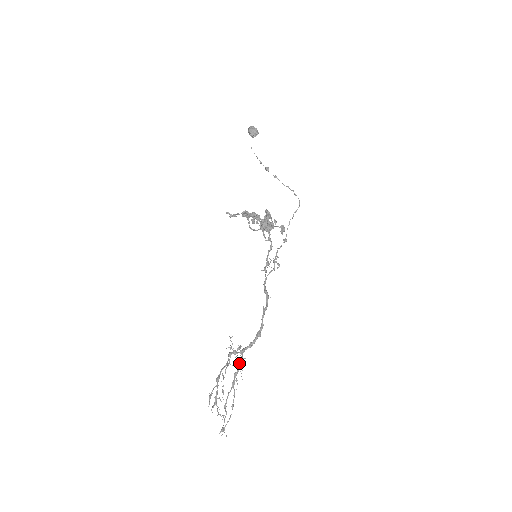
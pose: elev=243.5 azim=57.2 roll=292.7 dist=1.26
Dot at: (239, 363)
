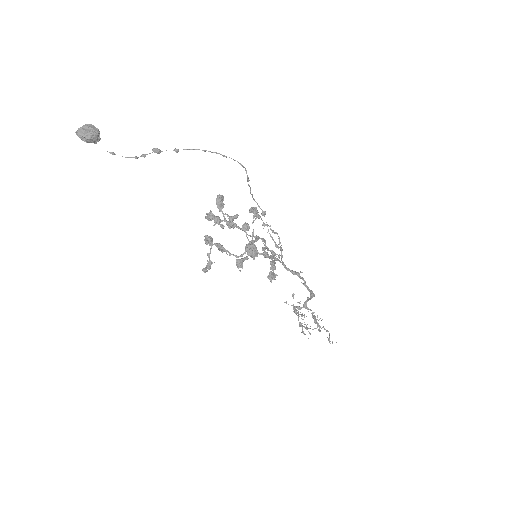
Dot at: (313, 318)
